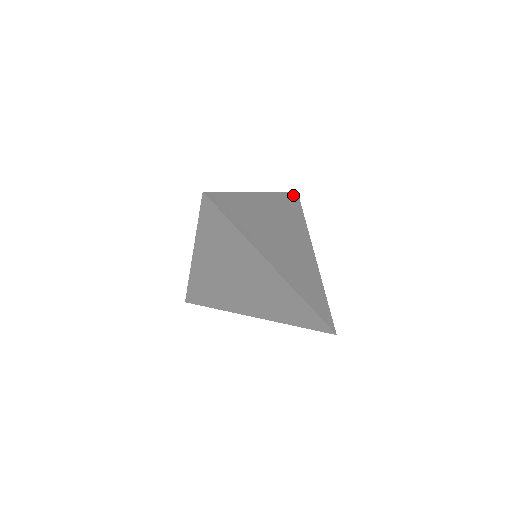
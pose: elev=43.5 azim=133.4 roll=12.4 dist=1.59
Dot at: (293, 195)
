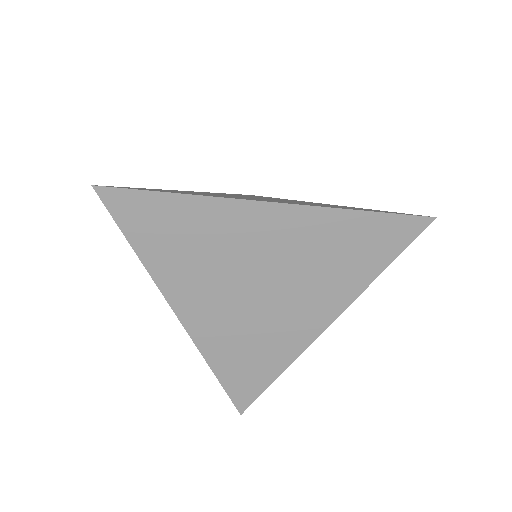
Dot at: occluded
